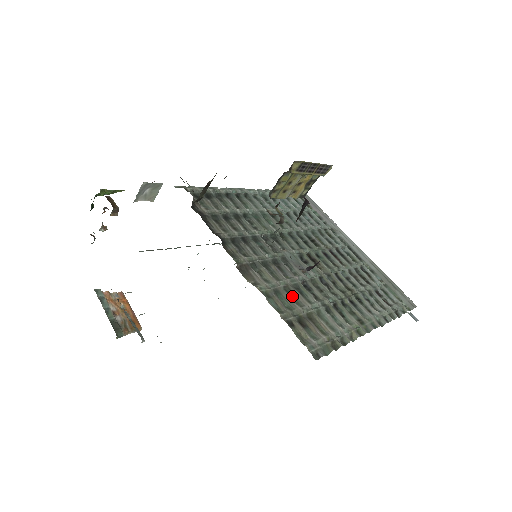
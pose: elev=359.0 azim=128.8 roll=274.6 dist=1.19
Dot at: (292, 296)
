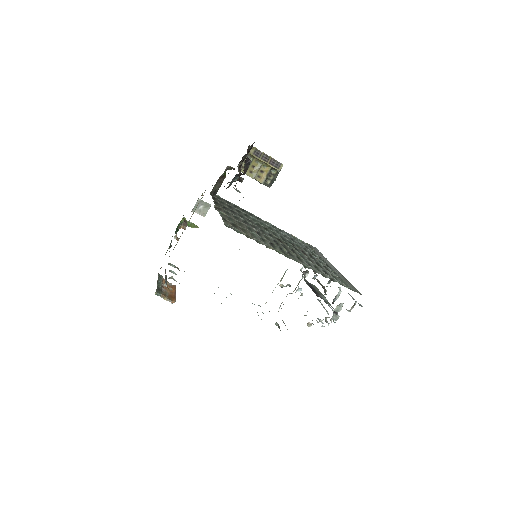
Dot at: (240, 224)
